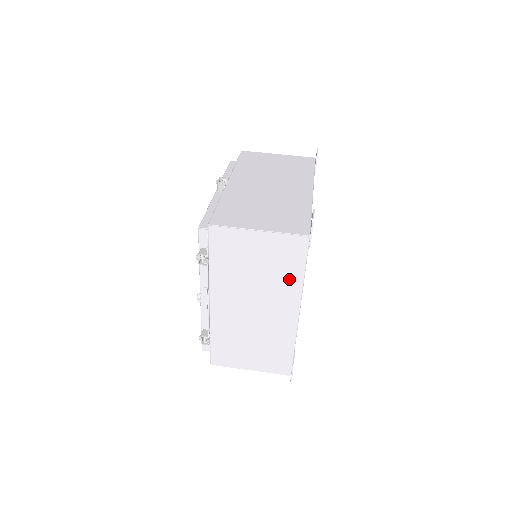
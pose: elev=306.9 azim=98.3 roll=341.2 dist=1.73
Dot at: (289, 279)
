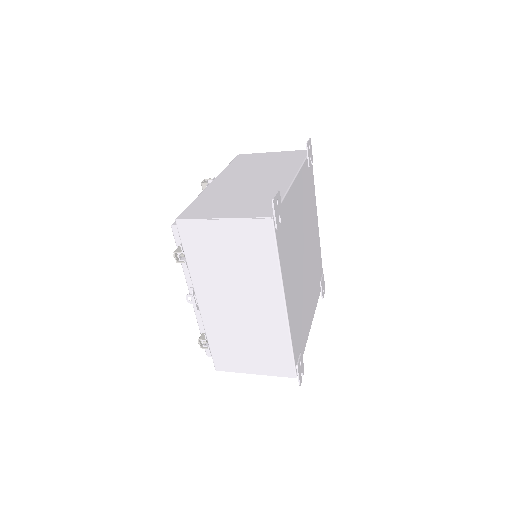
Dot at: (265, 268)
